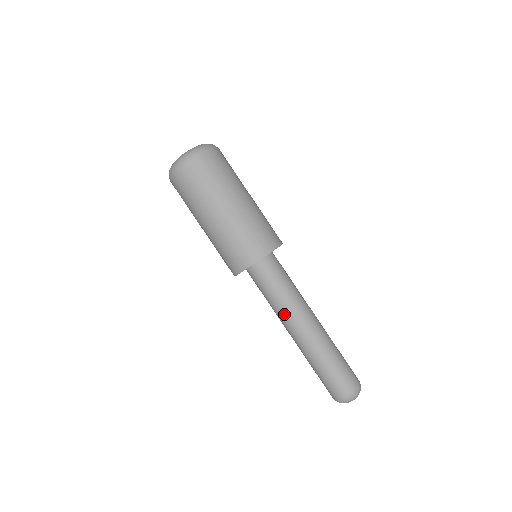
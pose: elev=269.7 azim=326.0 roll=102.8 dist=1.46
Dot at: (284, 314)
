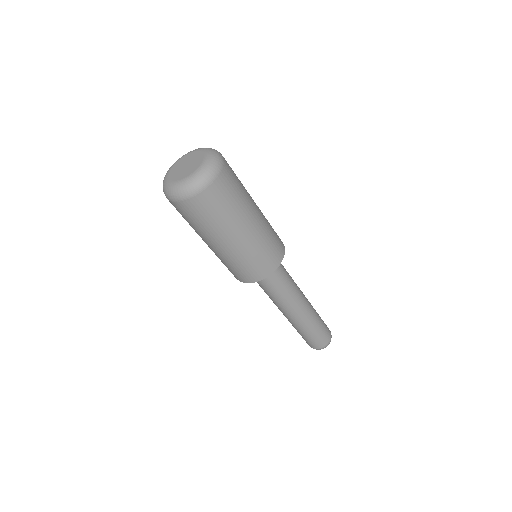
Dot at: (273, 301)
